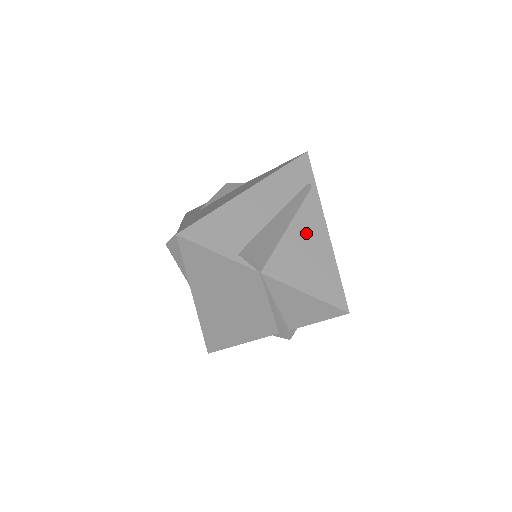
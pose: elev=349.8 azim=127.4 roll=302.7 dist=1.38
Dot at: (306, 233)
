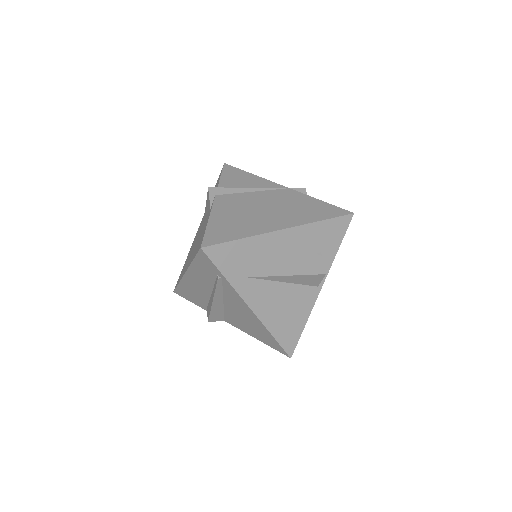
Dot at: (237, 308)
